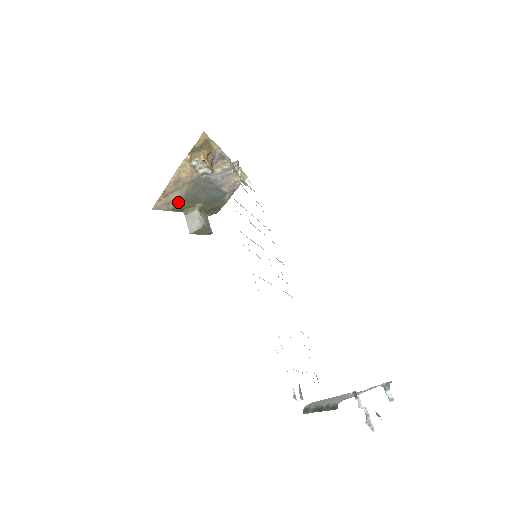
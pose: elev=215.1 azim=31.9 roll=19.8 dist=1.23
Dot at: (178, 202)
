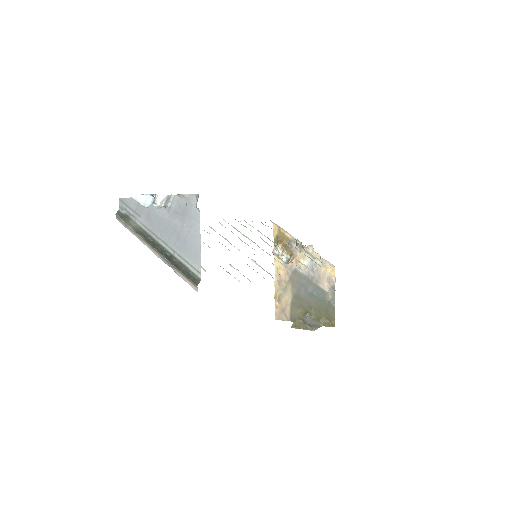
Dot at: (292, 309)
